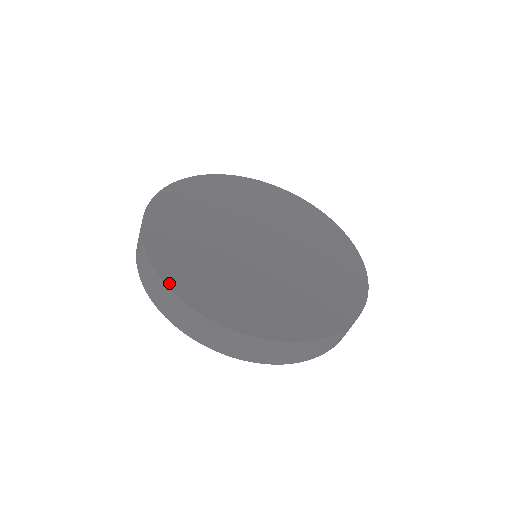
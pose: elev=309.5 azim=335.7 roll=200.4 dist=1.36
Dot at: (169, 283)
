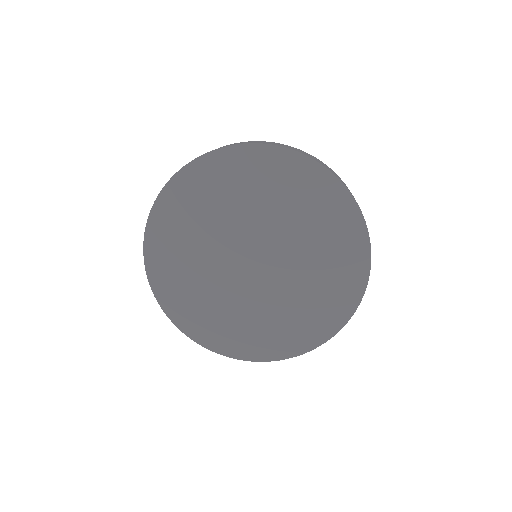
Dot at: (146, 254)
